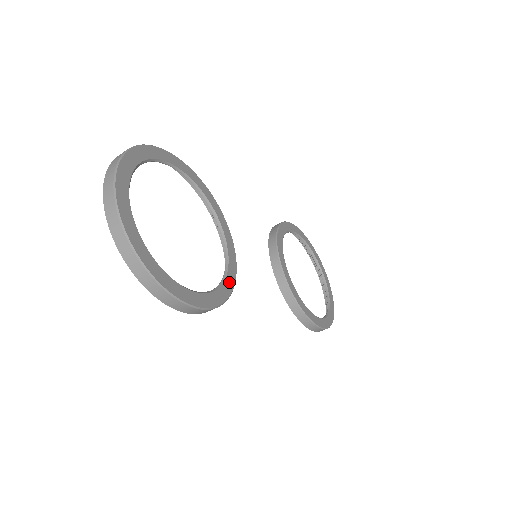
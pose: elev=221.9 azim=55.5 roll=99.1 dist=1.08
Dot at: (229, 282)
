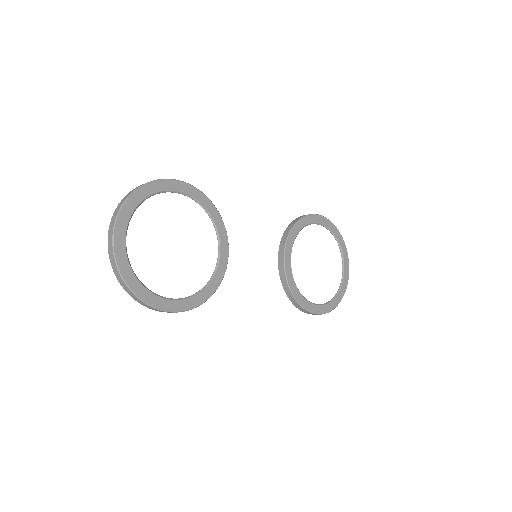
Dot at: (212, 287)
